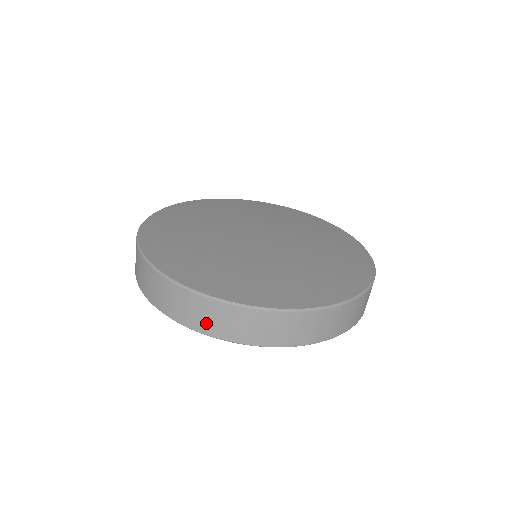
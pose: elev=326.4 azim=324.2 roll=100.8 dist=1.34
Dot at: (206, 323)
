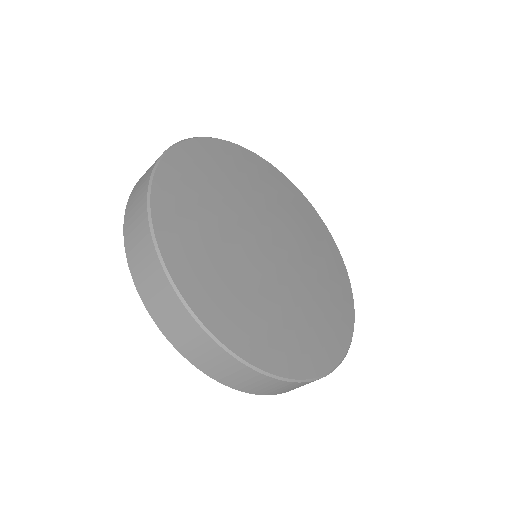
Dot at: (197, 355)
